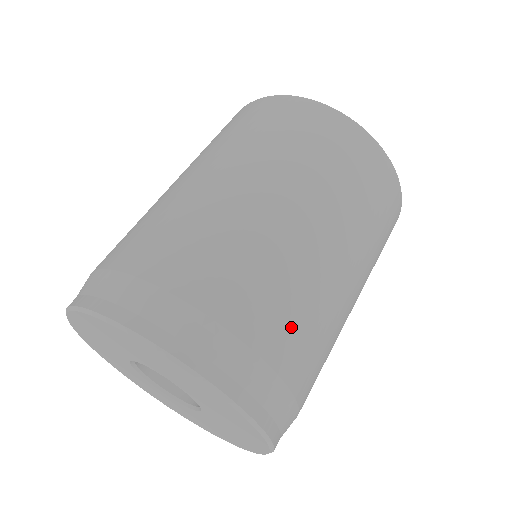
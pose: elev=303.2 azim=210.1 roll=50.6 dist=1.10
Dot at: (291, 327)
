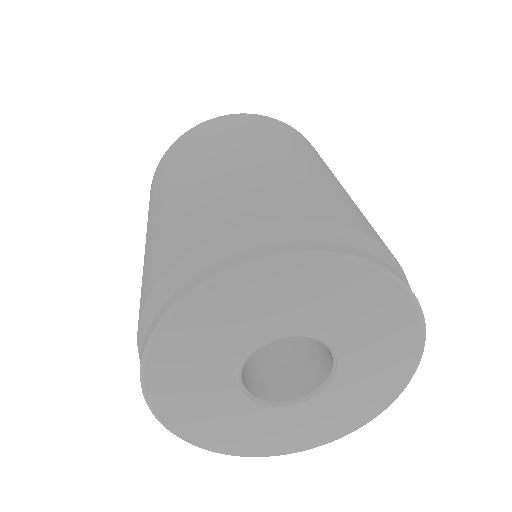
Dot at: (264, 196)
